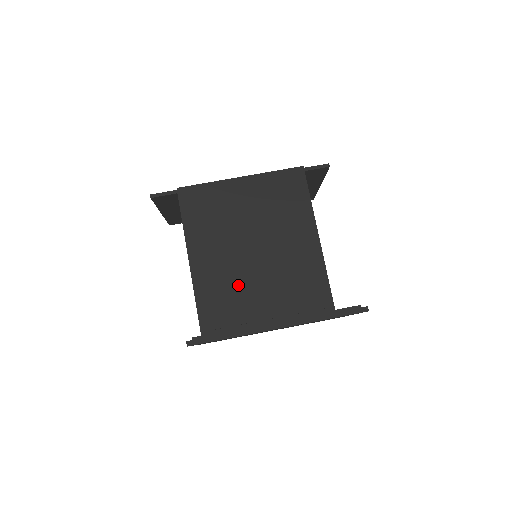
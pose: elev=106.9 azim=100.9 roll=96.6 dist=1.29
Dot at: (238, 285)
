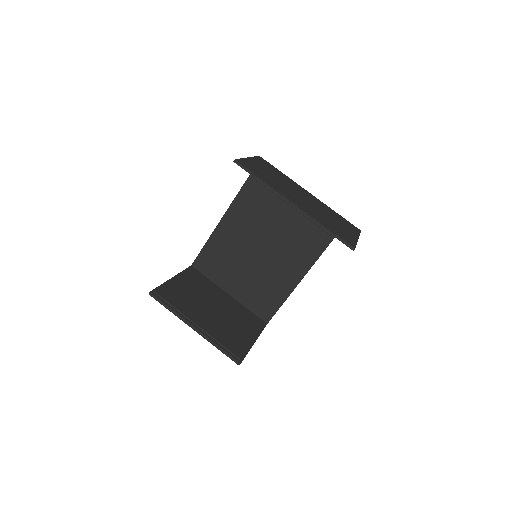
Dot at: (233, 260)
